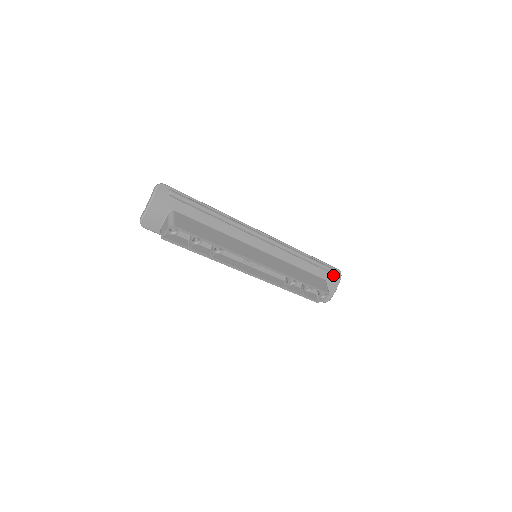
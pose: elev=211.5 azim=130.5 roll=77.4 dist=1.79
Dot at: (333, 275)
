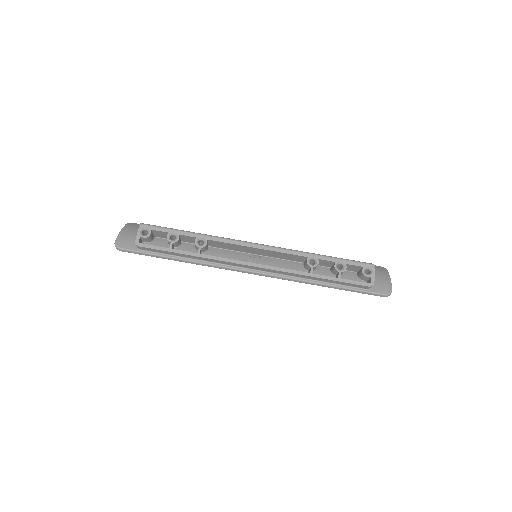
Dot at: occluded
